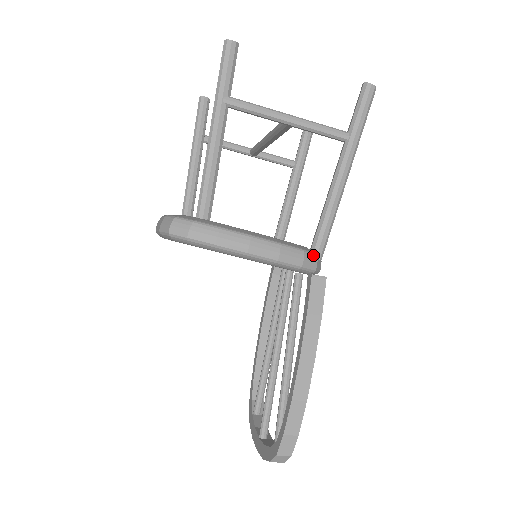
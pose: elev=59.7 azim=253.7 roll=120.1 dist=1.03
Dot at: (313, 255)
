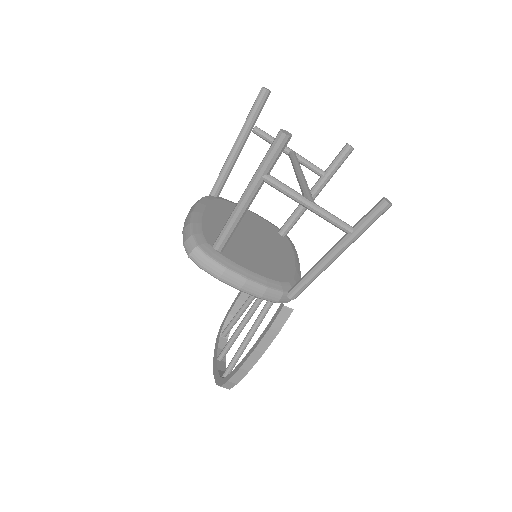
Dot at: (289, 296)
